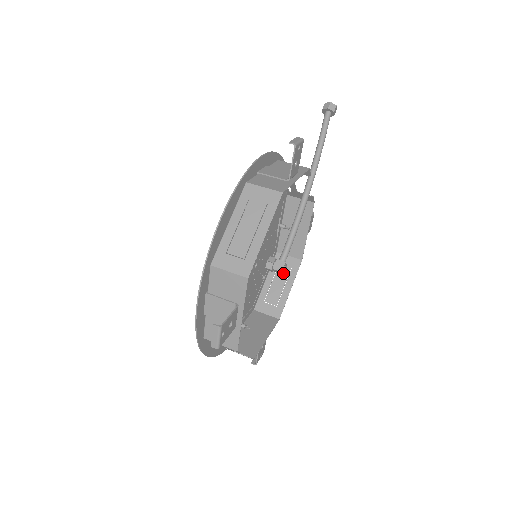
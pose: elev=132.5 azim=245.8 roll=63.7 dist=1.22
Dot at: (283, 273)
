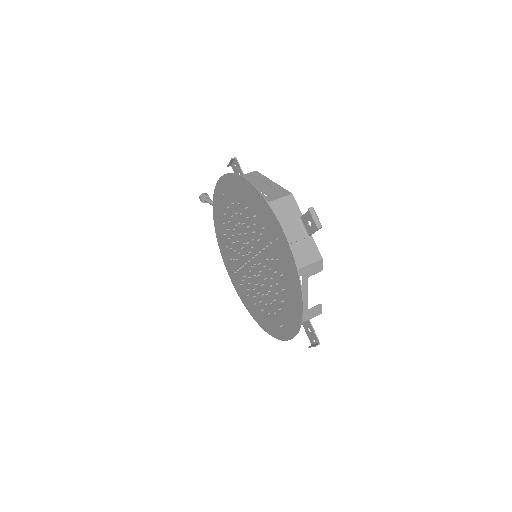
Dot at: occluded
